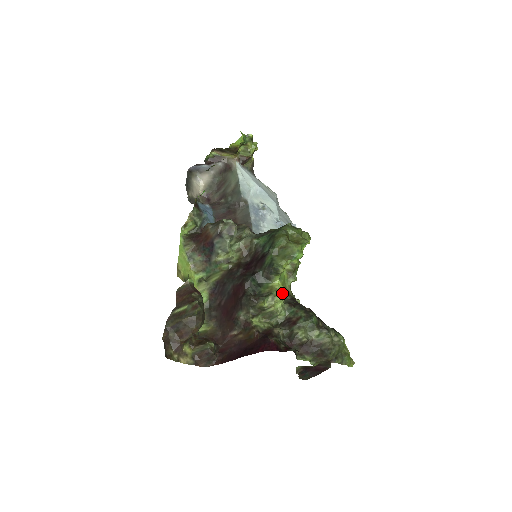
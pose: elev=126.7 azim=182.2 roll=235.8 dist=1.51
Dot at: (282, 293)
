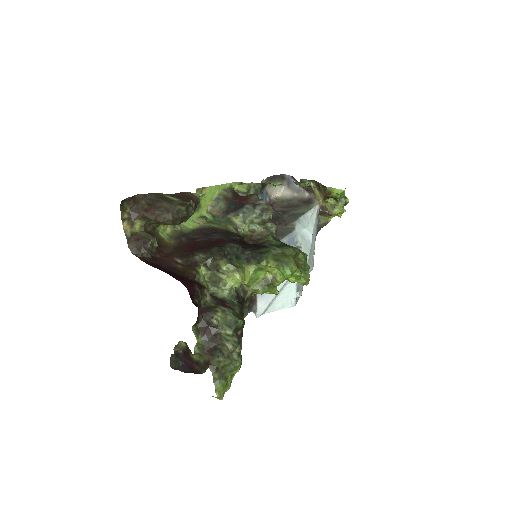
Dot at: (244, 278)
